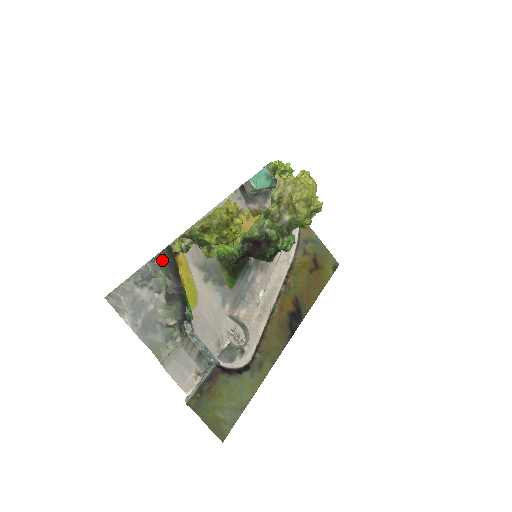
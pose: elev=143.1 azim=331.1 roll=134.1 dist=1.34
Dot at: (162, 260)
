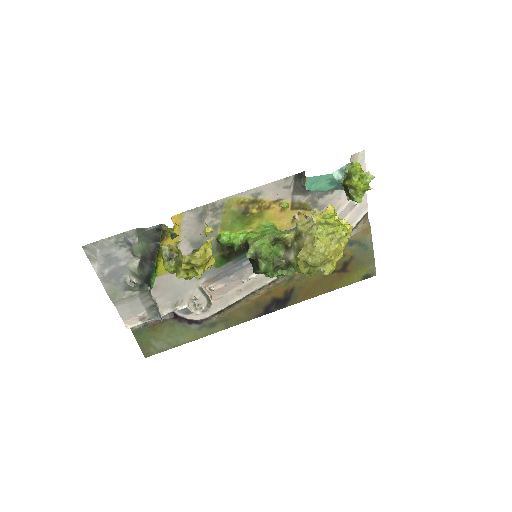
Dot at: (147, 234)
